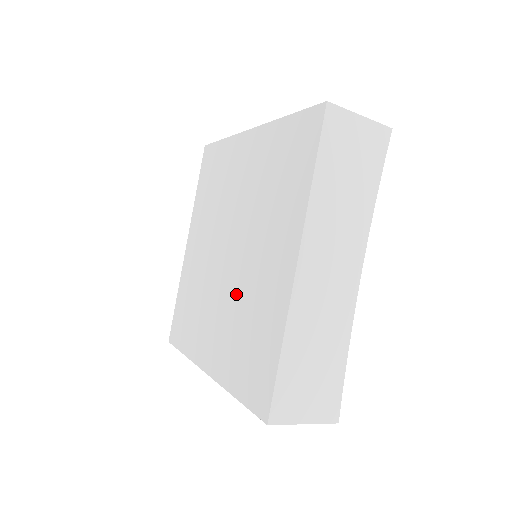
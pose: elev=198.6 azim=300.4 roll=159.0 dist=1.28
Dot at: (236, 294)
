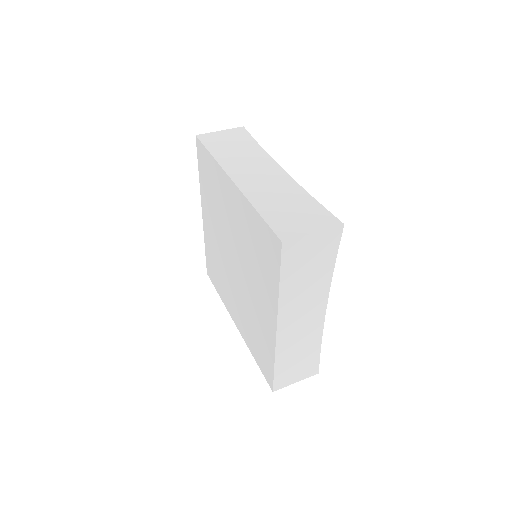
Dot at: (244, 301)
